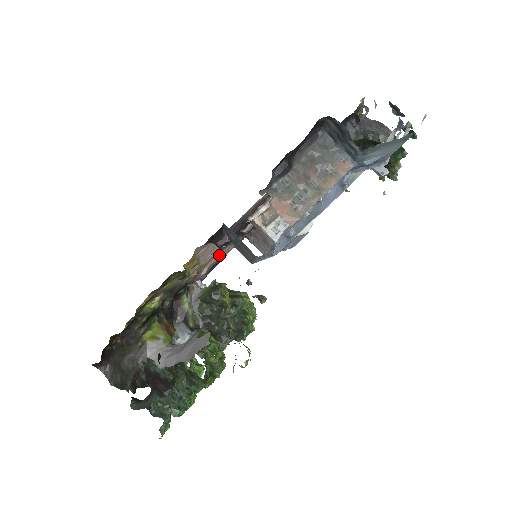
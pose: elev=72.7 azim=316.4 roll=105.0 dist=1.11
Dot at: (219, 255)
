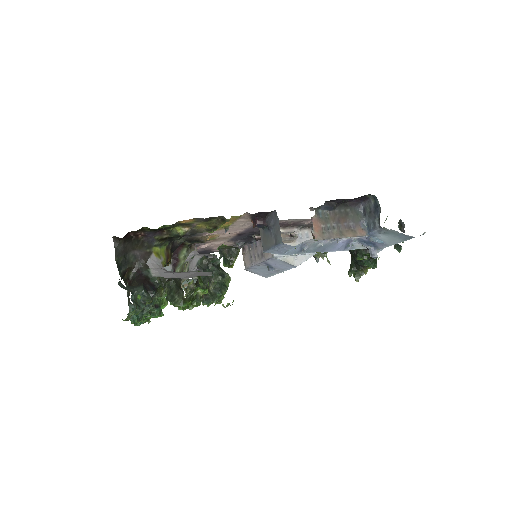
Dot at: (221, 243)
